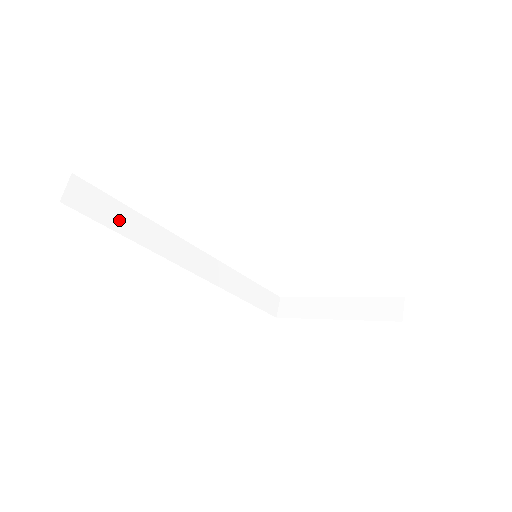
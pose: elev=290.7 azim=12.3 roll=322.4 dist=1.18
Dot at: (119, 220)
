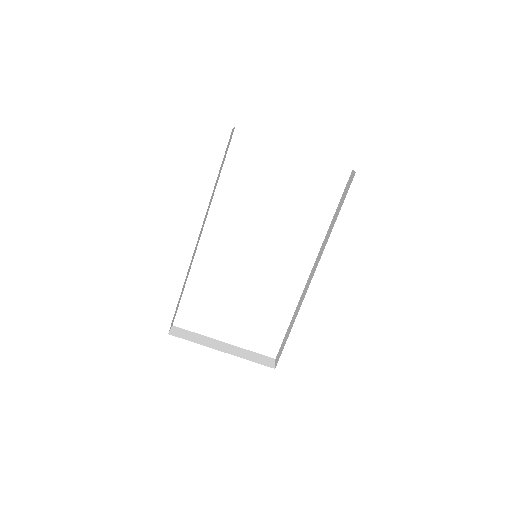
Dot at: occluded
